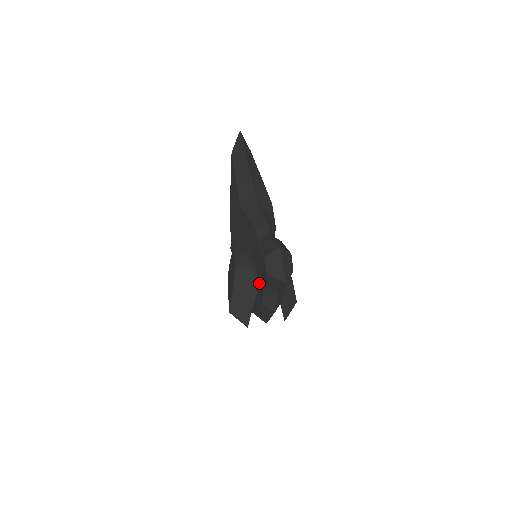
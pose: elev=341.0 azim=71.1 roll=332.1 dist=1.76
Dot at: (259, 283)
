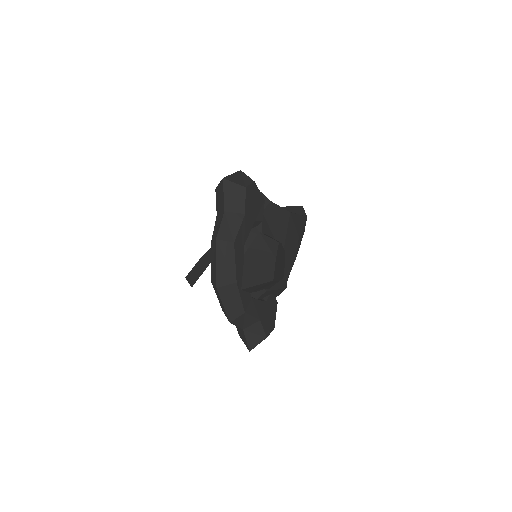
Dot at: occluded
